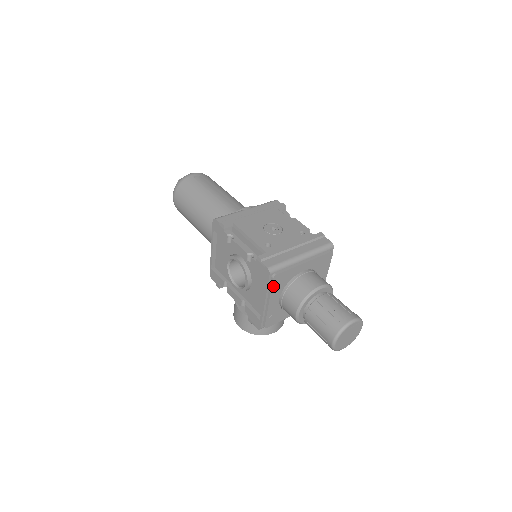
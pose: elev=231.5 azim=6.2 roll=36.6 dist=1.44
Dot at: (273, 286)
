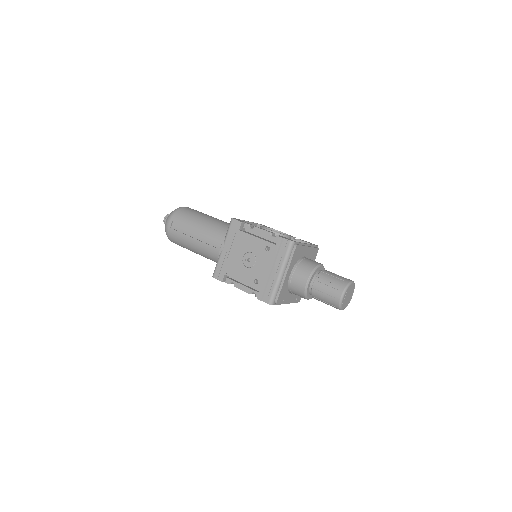
Dot at: (281, 302)
